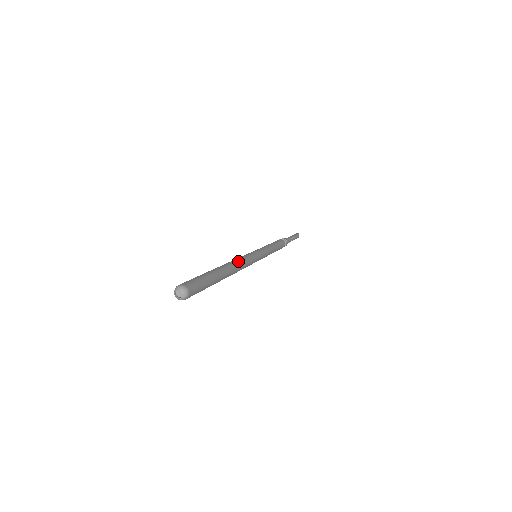
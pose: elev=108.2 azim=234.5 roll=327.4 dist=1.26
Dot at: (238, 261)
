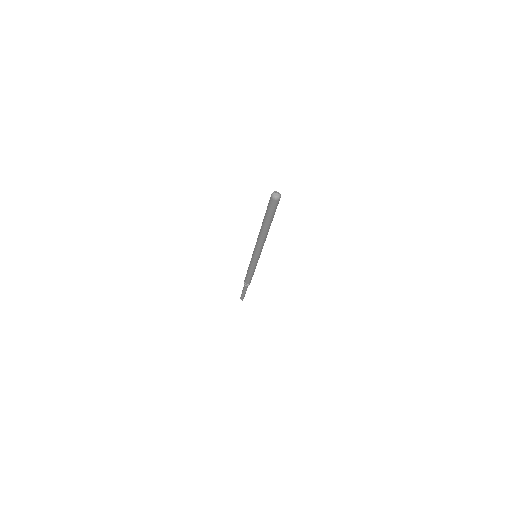
Dot at: occluded
